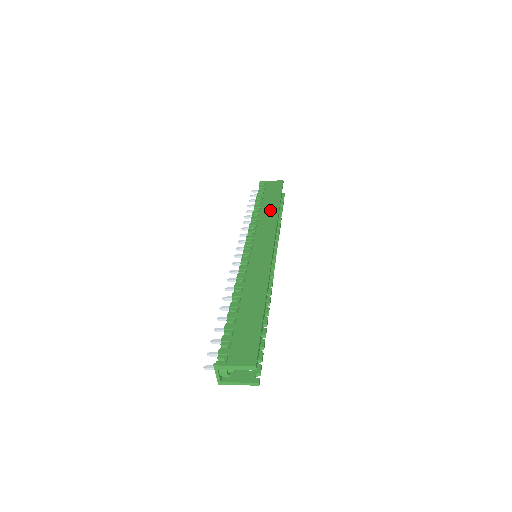
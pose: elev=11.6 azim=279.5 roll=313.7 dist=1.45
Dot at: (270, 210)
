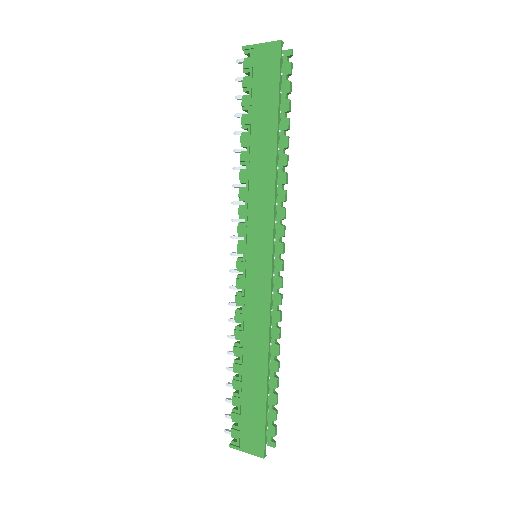
Dot at: (263, 155)
